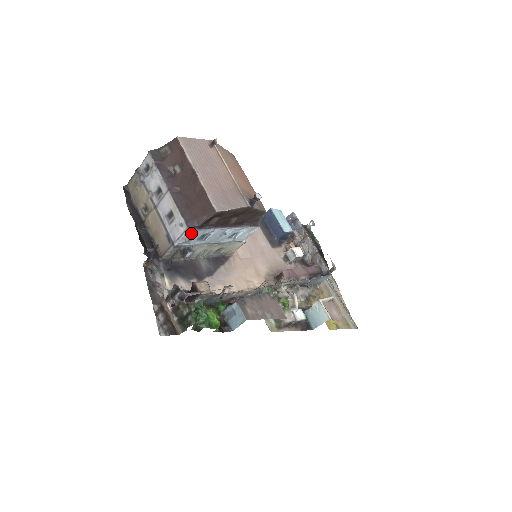
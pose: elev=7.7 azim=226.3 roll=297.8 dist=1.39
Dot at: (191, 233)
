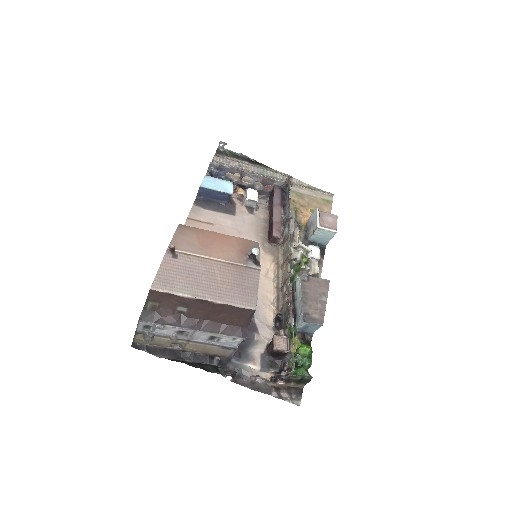
Dot at: occluded
